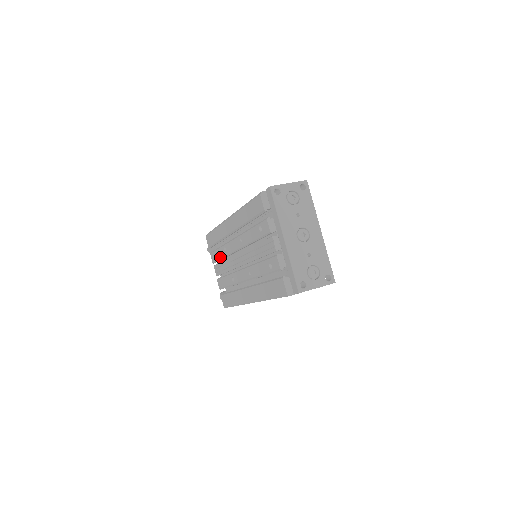
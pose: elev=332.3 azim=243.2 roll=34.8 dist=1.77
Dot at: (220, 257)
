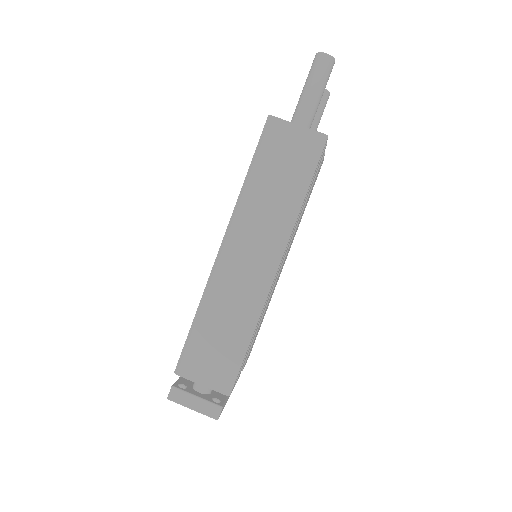
Dot at: occluded
